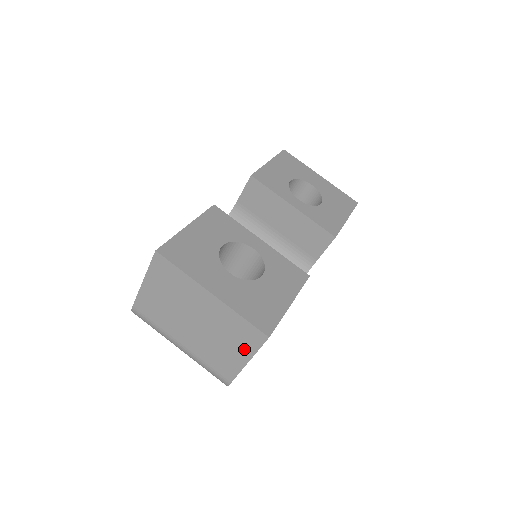
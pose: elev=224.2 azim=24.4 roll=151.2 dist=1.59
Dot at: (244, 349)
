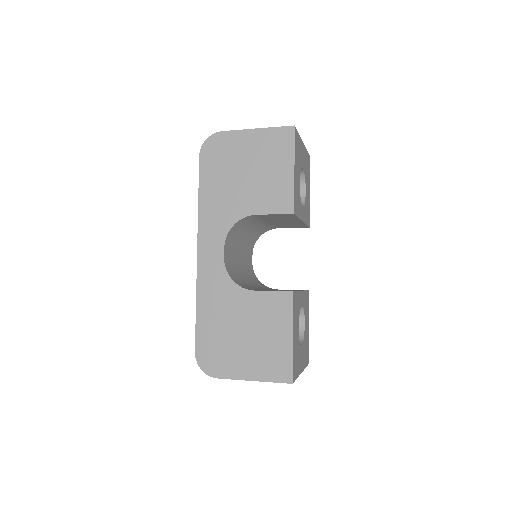
Dot at: occluded
